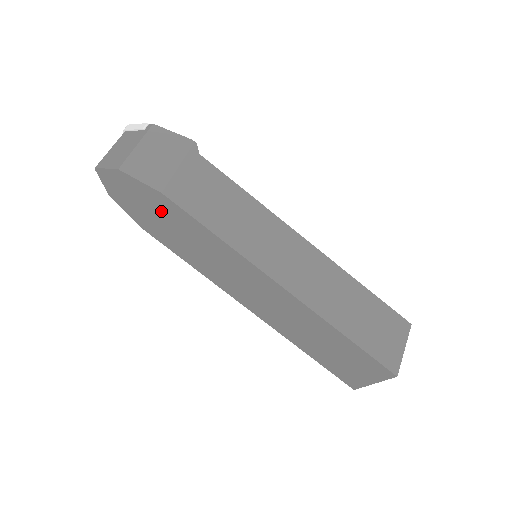
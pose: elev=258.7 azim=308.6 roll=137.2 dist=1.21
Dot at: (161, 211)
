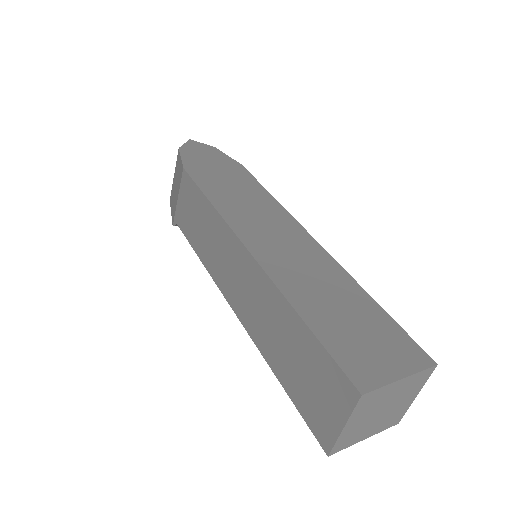
Dot at: (226, 169)
